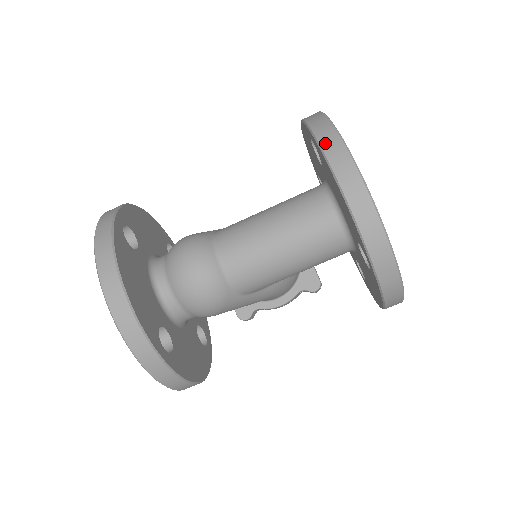
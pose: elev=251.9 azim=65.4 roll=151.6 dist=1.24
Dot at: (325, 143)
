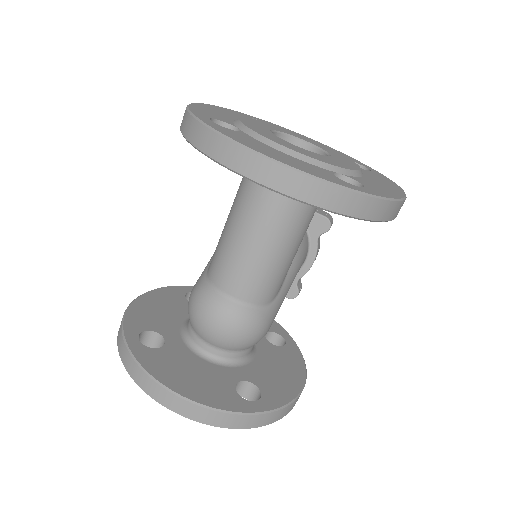
Dot at: (213, 152)
